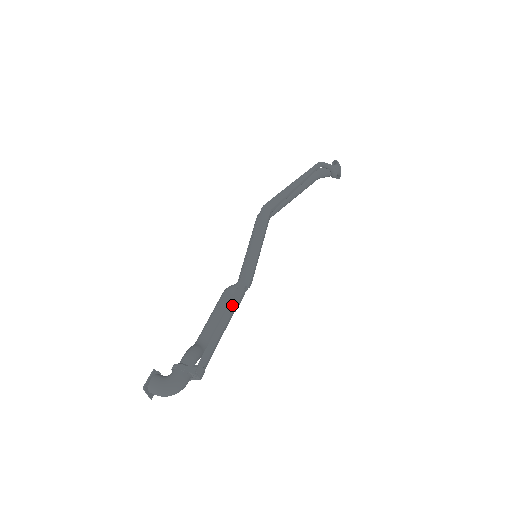
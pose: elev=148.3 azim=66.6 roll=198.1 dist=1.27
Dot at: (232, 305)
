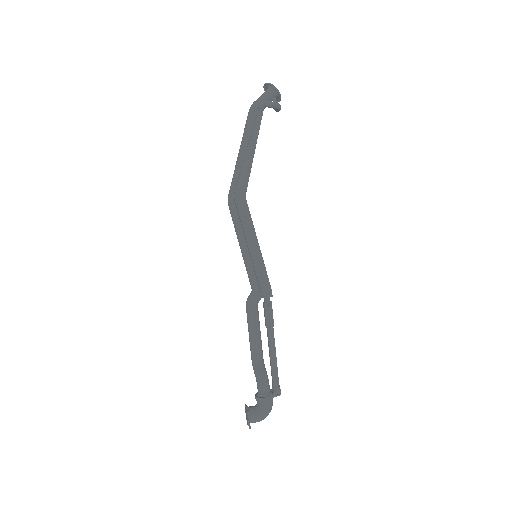
Dot at: (270, 323)
